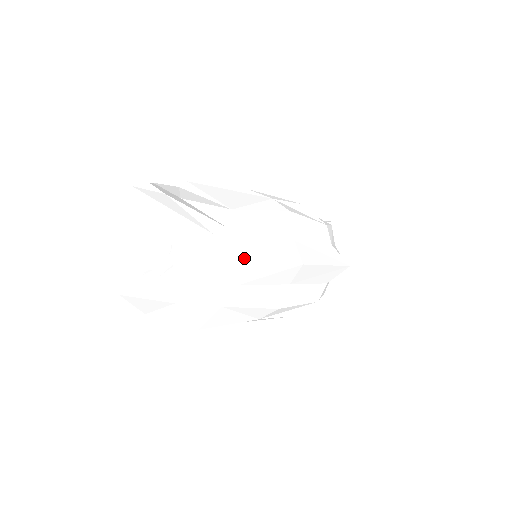
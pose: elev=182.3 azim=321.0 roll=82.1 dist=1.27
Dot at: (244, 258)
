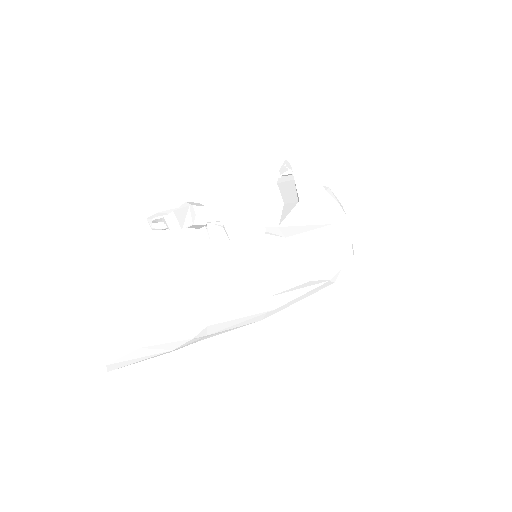
Dot at: occluded
